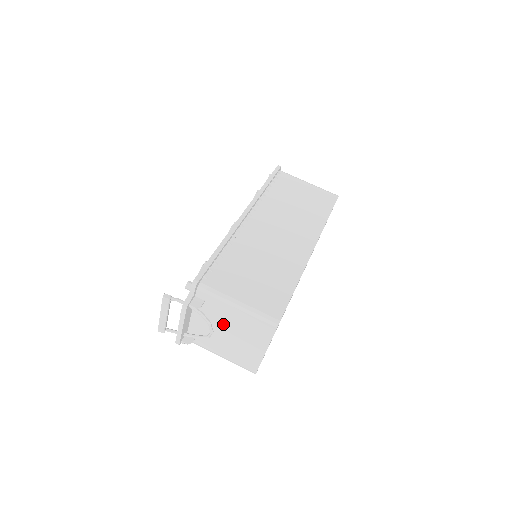
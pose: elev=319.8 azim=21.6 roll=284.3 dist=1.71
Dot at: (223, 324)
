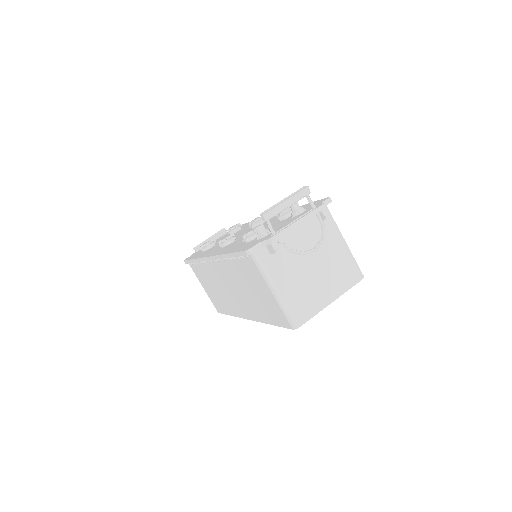
Dot at: (317, 253)
